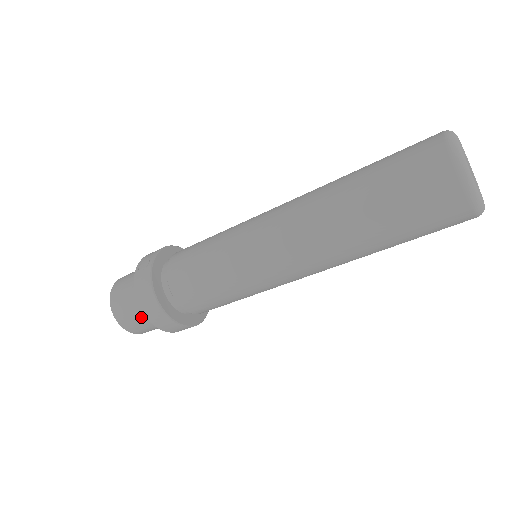
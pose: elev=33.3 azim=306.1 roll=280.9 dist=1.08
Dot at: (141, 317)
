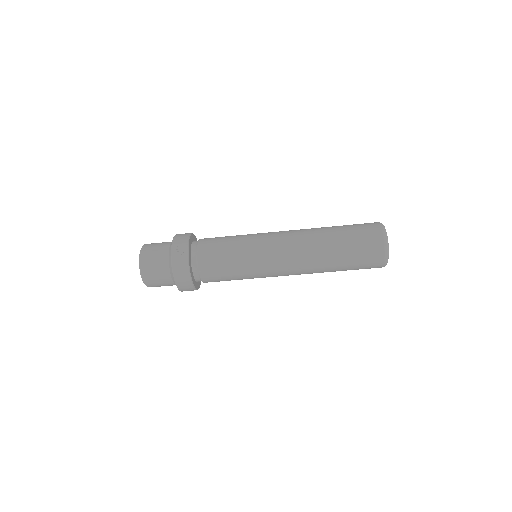
Dot at: (166, 282)
